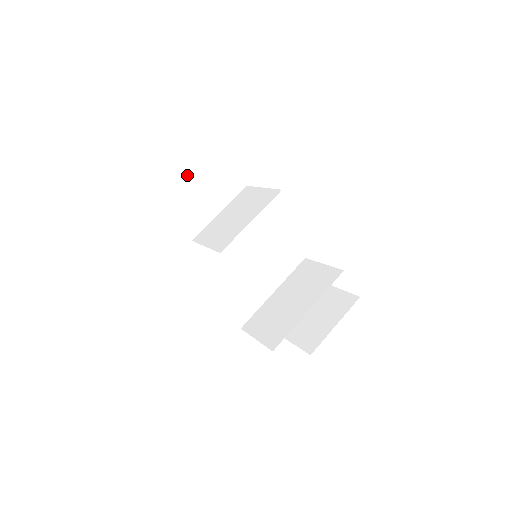
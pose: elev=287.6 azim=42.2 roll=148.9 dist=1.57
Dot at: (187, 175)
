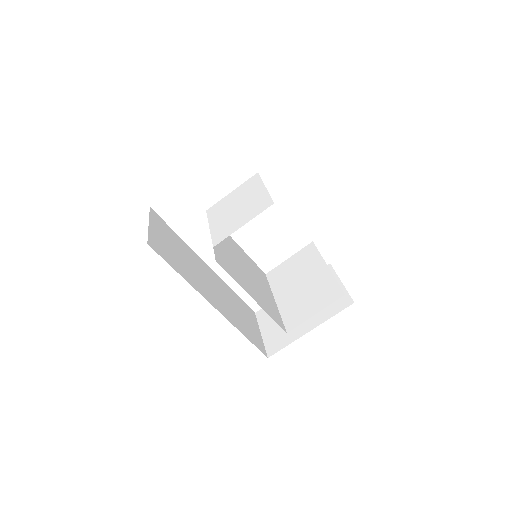
Dot at: (149, 220)
